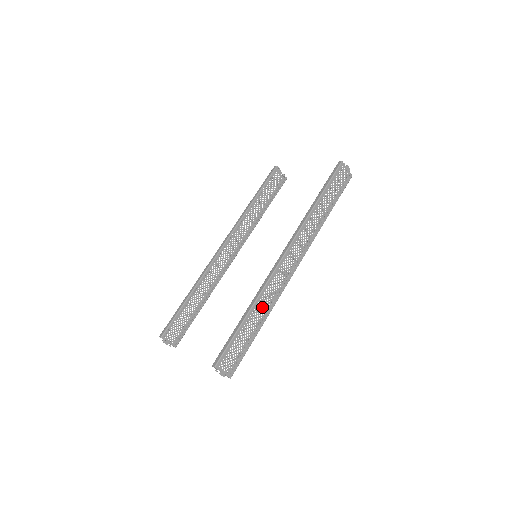
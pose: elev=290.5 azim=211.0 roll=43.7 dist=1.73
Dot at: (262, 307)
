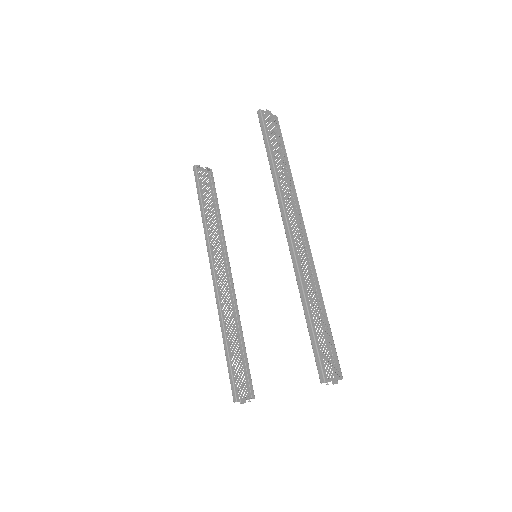
Dot at: (312, 293)
